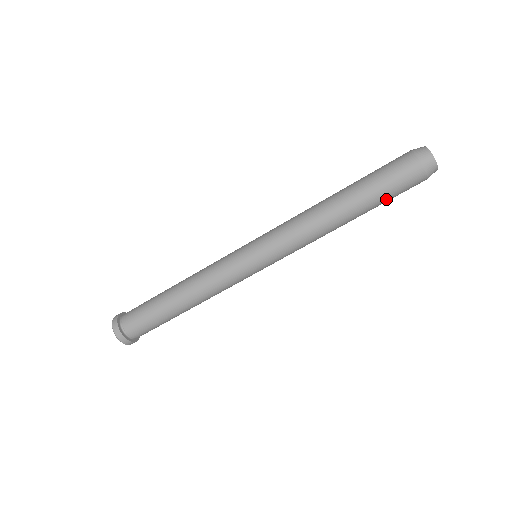
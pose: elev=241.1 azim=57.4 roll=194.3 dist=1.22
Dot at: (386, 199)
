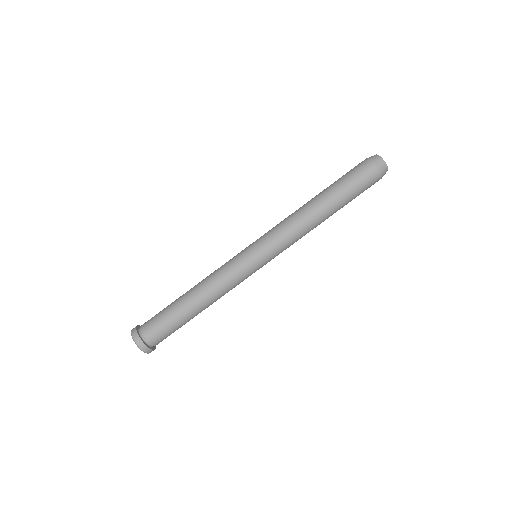
Dot at: (354, 198)
